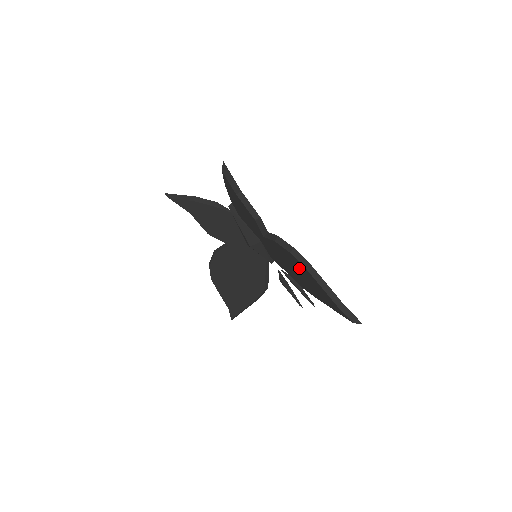
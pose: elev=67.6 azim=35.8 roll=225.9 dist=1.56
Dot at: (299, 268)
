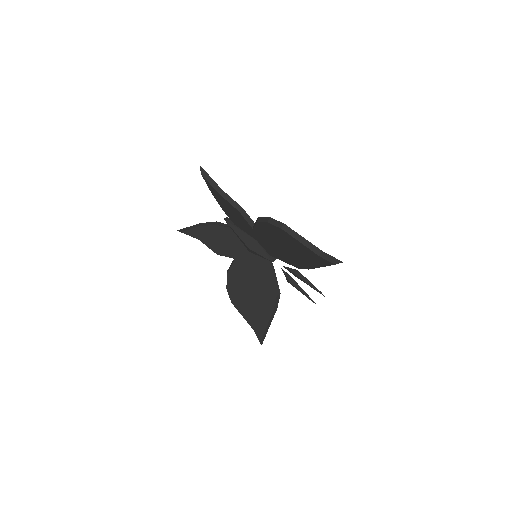
Dot at: (281, 237)
